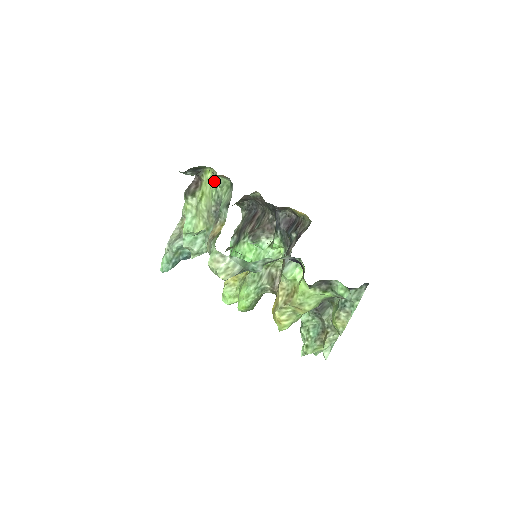
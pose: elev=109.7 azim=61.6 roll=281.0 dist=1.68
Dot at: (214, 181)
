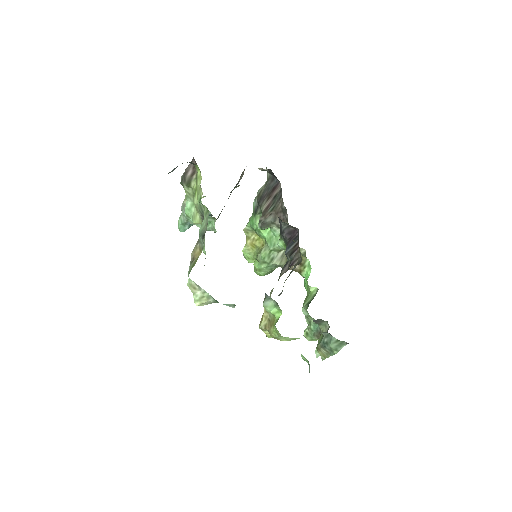
Dot at: (200, 188)
